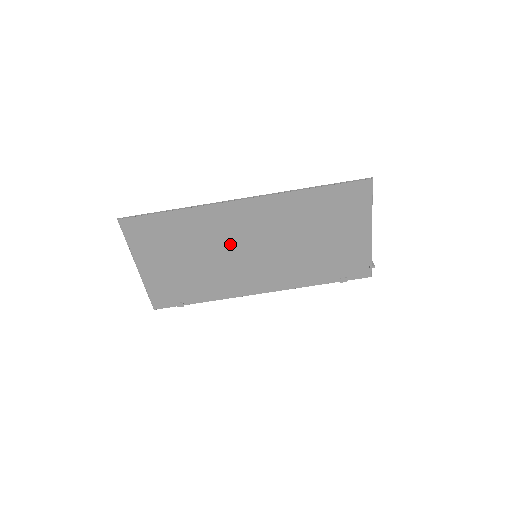
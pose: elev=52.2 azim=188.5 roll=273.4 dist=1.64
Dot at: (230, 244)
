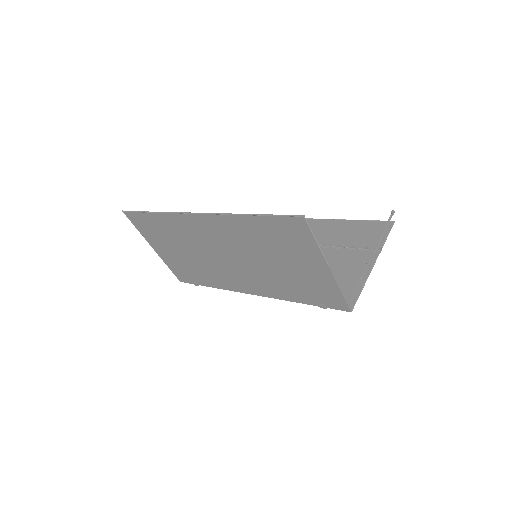
Dot at: (206, 248)
